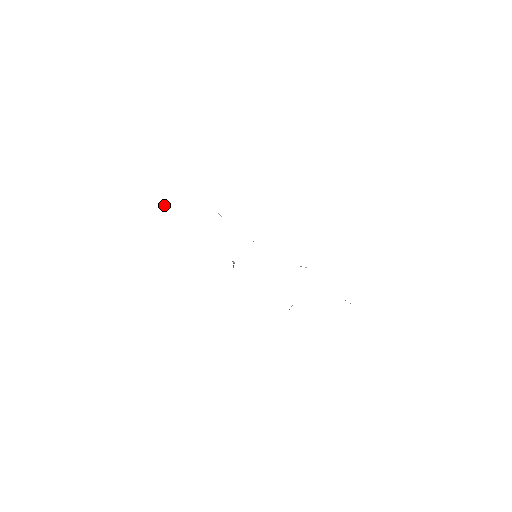
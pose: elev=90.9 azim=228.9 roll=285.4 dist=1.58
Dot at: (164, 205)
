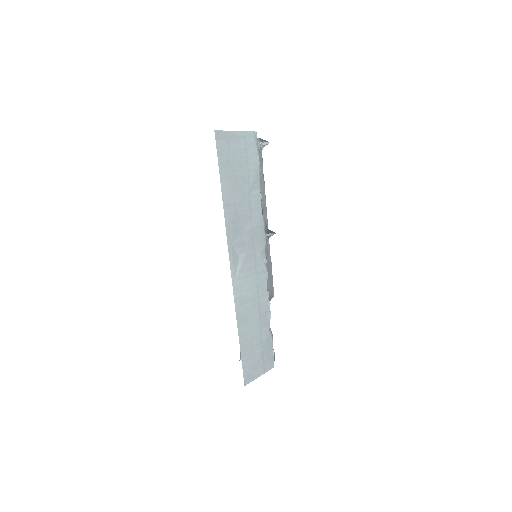
Dot at: (264, 145)
